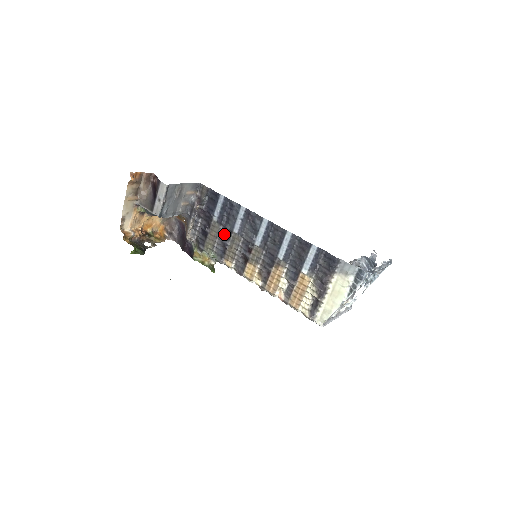
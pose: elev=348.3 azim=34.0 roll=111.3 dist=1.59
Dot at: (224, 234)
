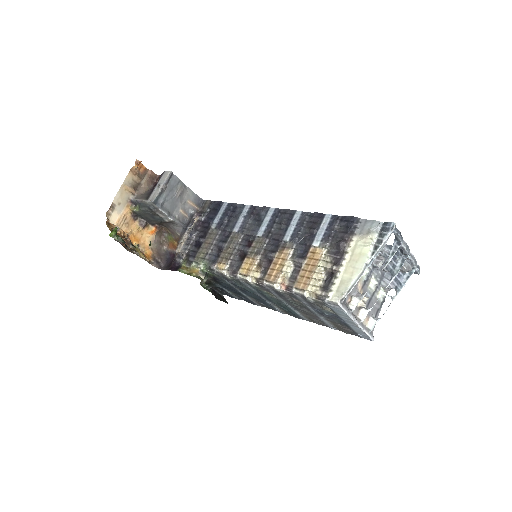
Dot at: (221, 238)
